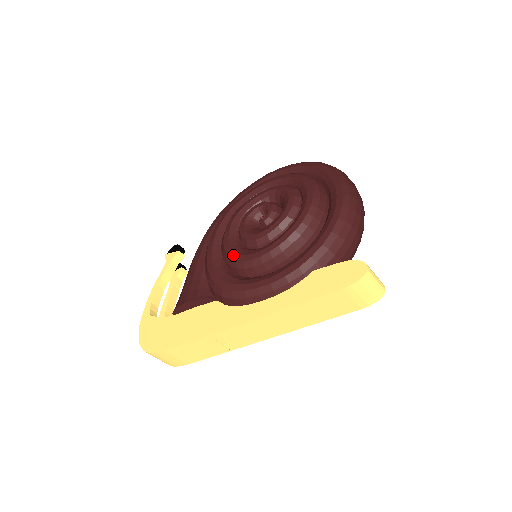
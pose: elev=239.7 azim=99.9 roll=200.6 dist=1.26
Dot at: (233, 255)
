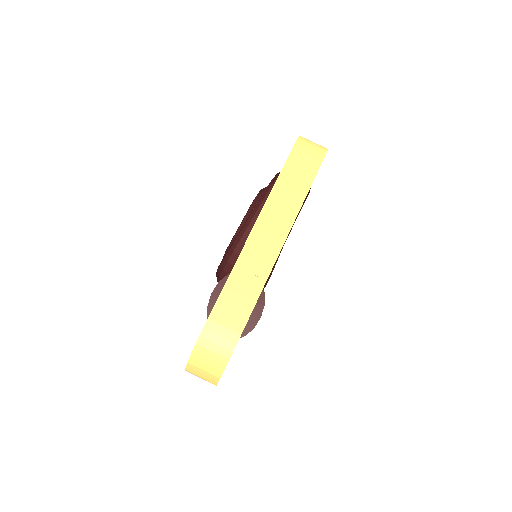
Dot at: (231, 241)
